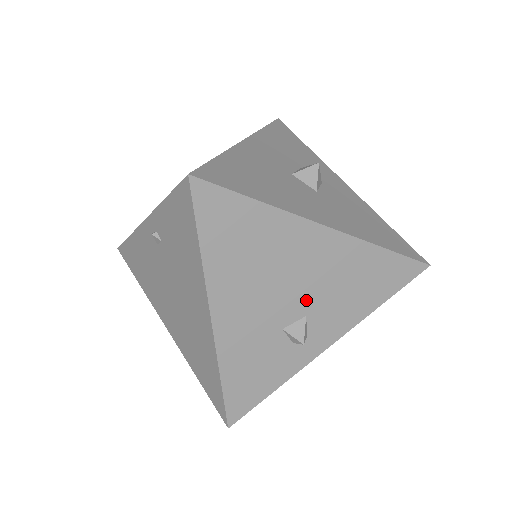
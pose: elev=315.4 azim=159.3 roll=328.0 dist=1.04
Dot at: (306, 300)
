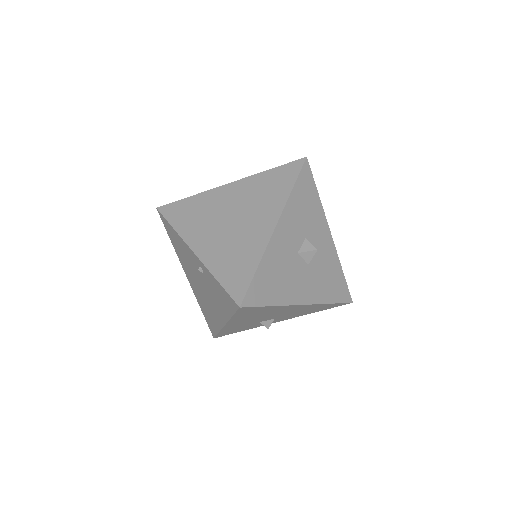
Dot at: (278, 316)
